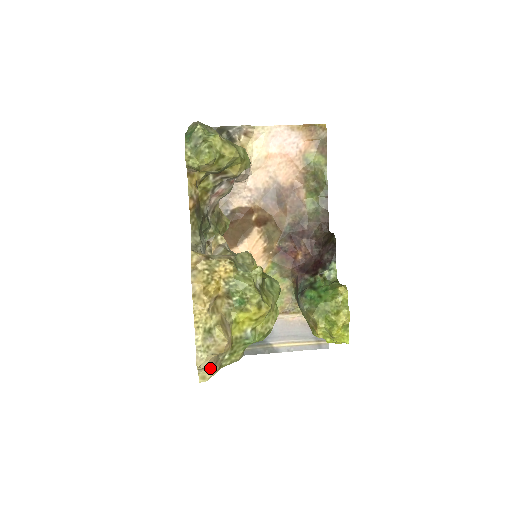
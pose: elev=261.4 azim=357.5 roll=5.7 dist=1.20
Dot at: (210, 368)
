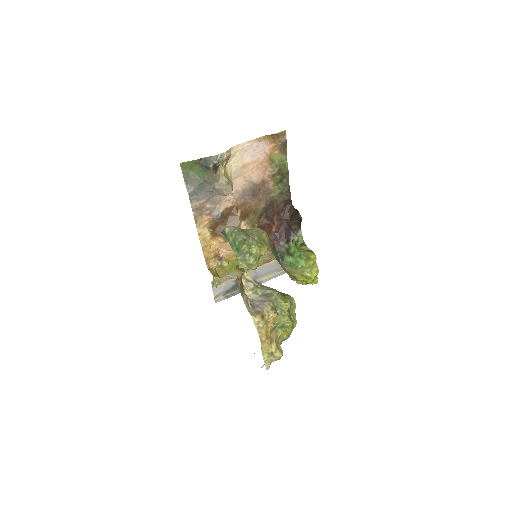
Dot at: occluded
